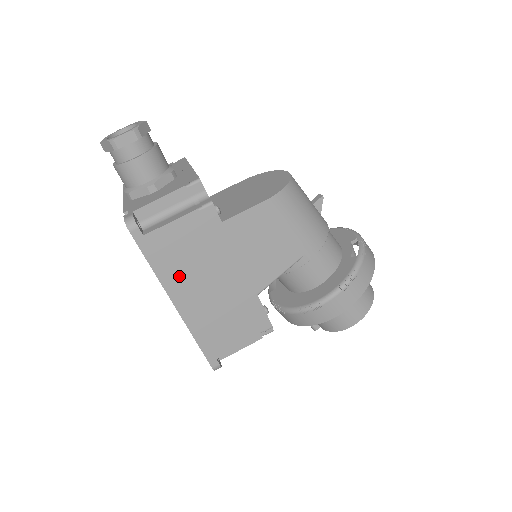
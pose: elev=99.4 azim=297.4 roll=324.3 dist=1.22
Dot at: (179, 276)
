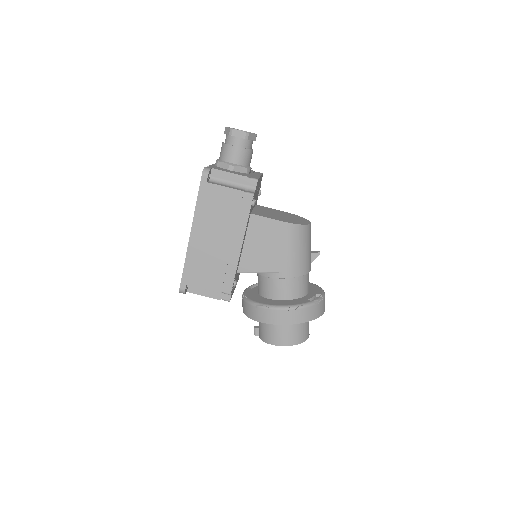
Dot at: (206, 219)
